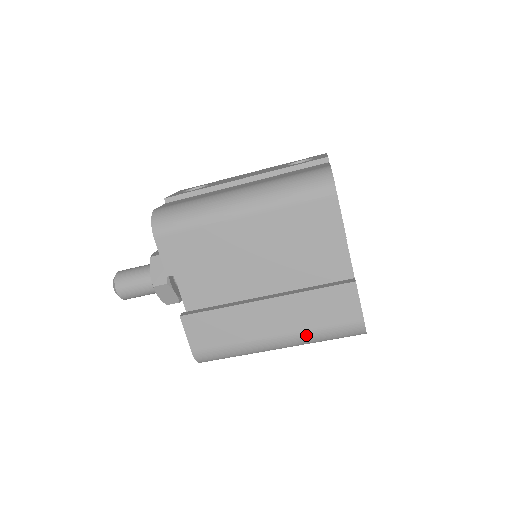
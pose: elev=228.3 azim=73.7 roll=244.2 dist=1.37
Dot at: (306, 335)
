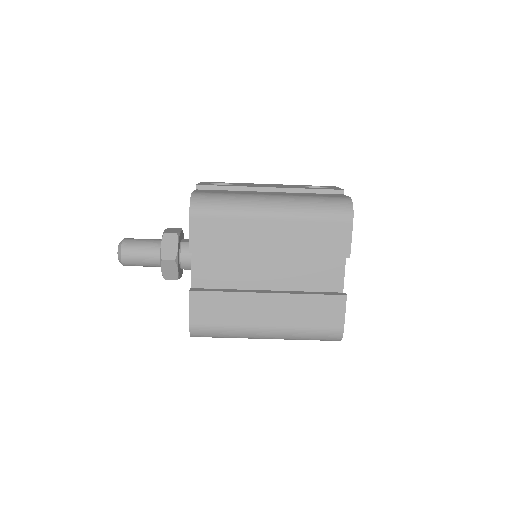
Dot at: (293, 331)
